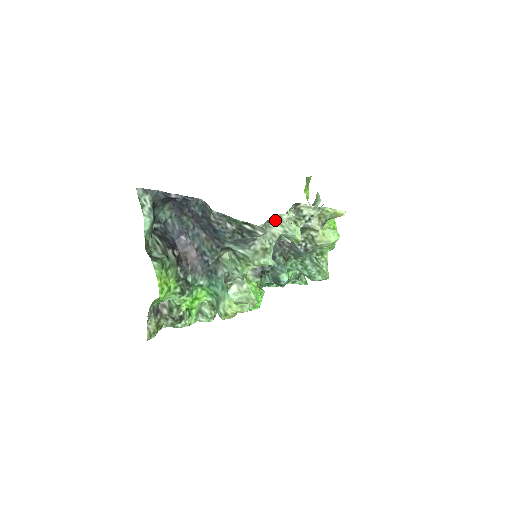
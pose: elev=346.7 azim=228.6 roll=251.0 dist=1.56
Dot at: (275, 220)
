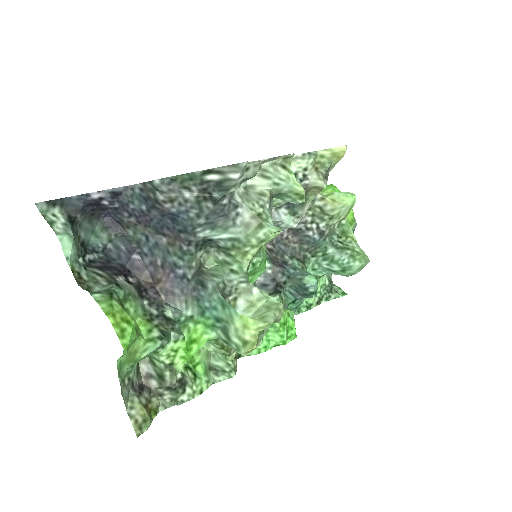
Dot at: (251, 163)
